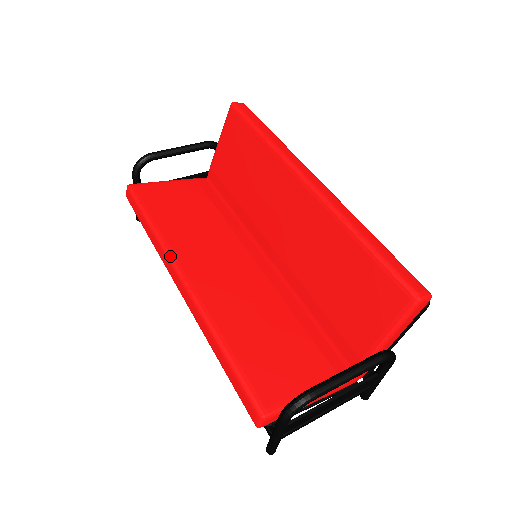
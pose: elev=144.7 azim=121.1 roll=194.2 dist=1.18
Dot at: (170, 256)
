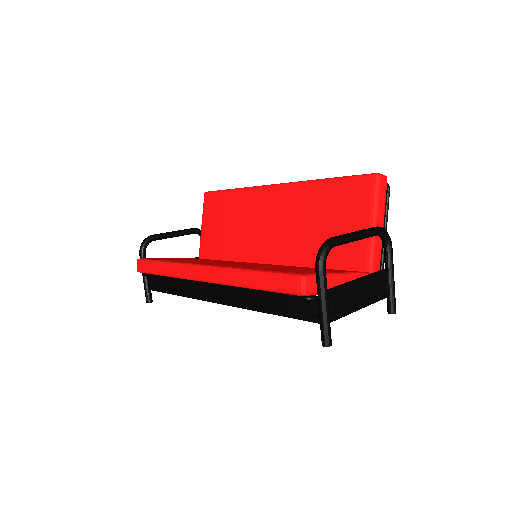
Dot at: (186, 263)
